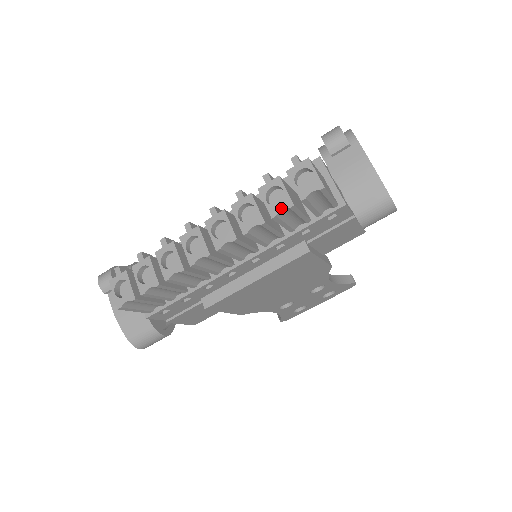
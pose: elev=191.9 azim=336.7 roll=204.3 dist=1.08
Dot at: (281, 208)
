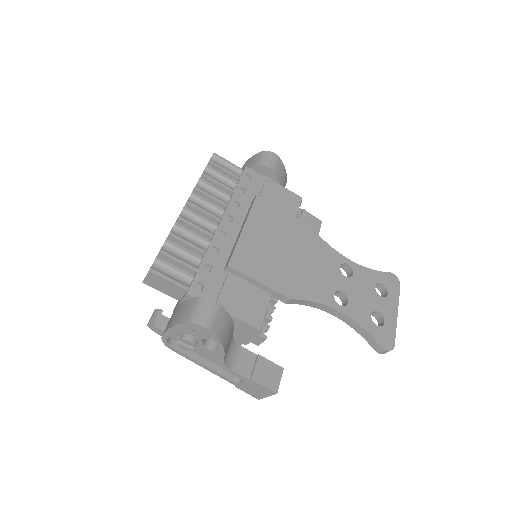
Dot at: (203, 171)
